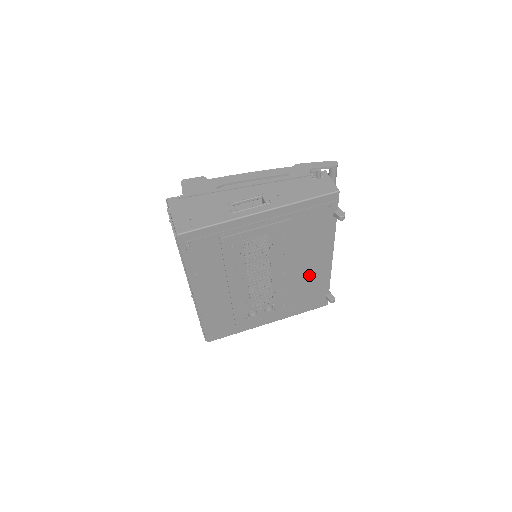
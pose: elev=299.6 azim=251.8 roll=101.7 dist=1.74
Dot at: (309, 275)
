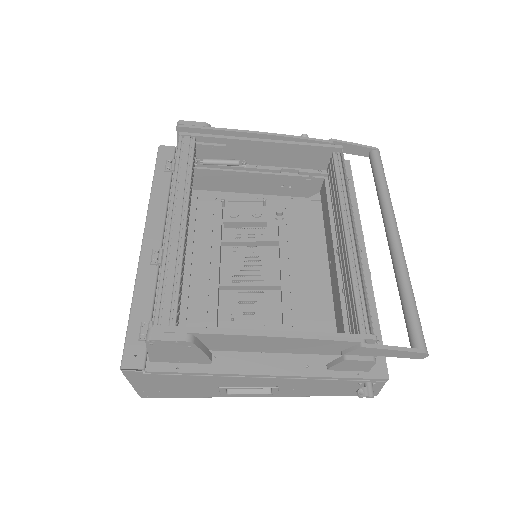
Dot at: (320, 255)
